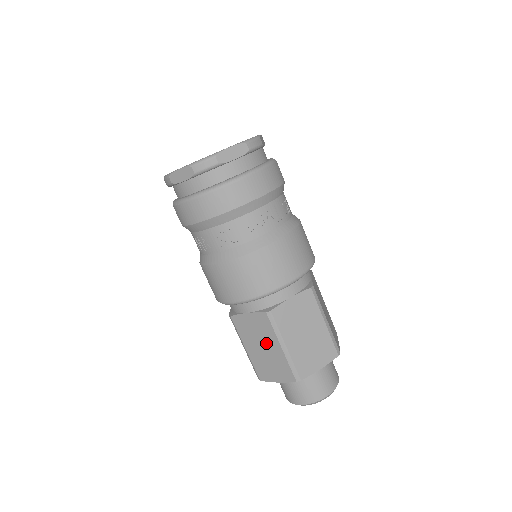
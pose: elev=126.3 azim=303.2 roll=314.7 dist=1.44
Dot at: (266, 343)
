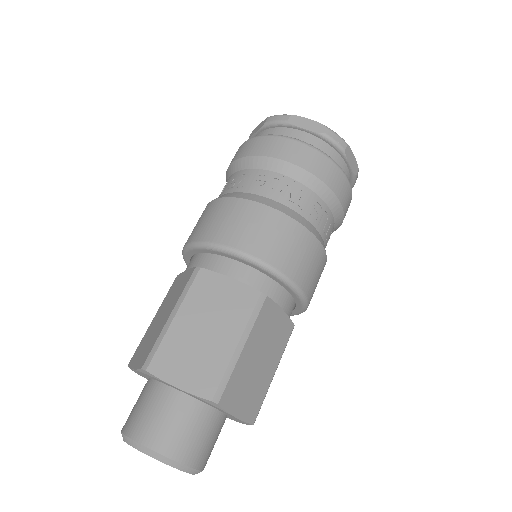
Dot at: (168, 309)
